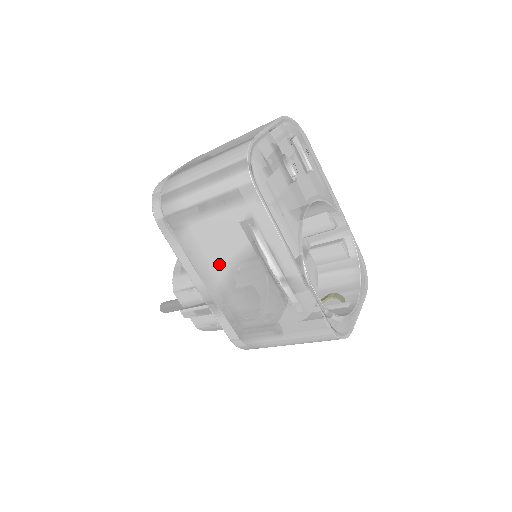
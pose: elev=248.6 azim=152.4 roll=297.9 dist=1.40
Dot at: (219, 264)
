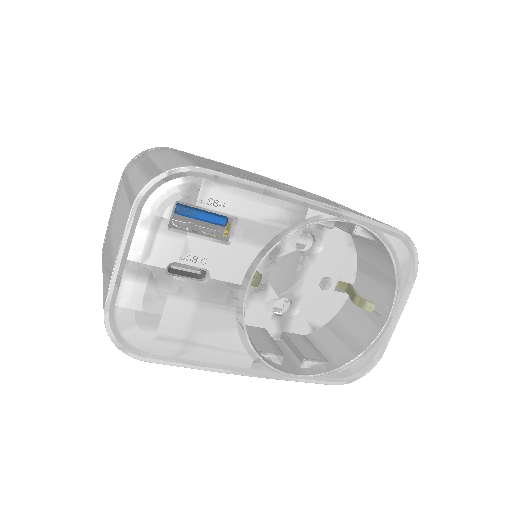
Dot at: occluded
